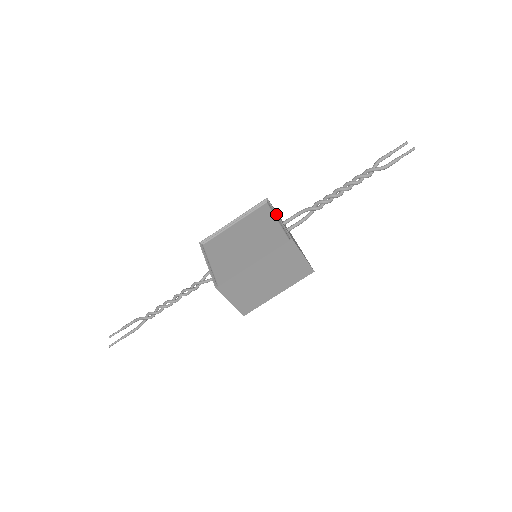
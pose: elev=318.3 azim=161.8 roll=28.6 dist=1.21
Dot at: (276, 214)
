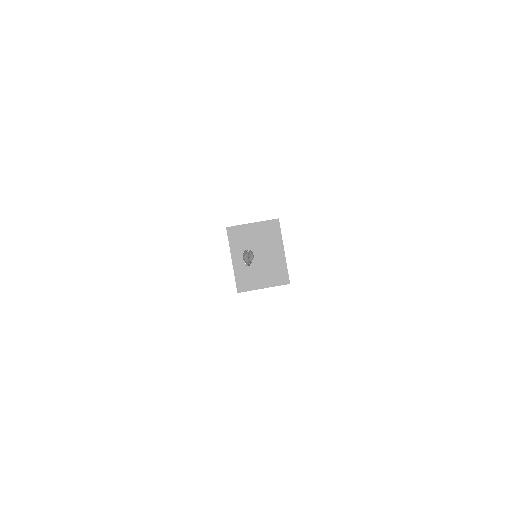
Dot at: occluded
